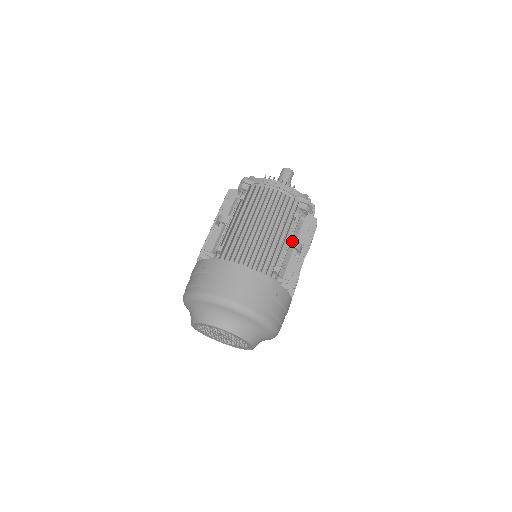
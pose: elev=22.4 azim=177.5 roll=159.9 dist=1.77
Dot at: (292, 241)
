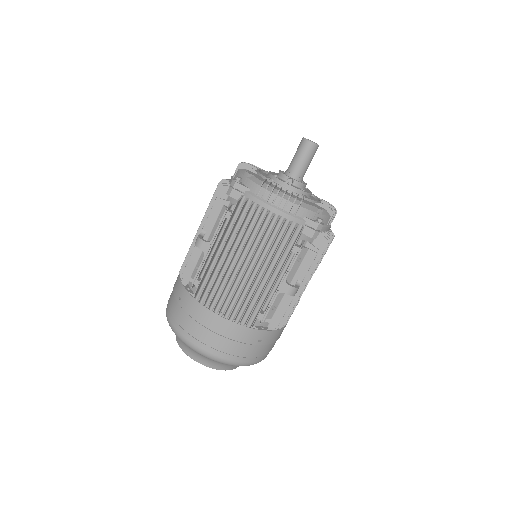
Dot at: (284, 286)
